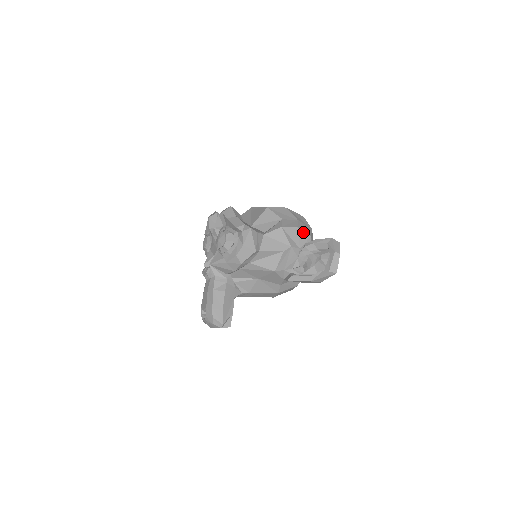
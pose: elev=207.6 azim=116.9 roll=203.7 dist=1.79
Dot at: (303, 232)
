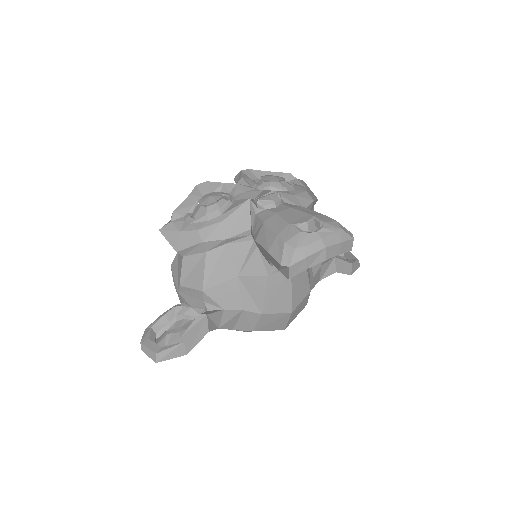
Dot at: occluded
